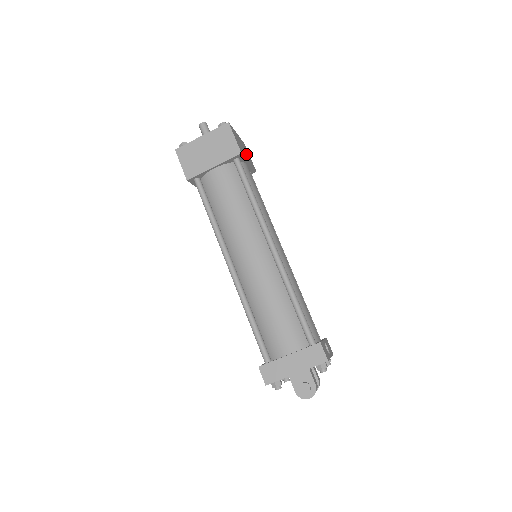
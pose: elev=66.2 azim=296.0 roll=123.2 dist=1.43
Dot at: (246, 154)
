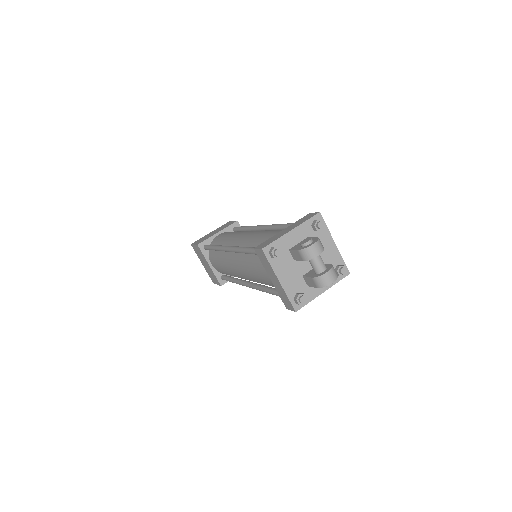
Dot at: occluded
